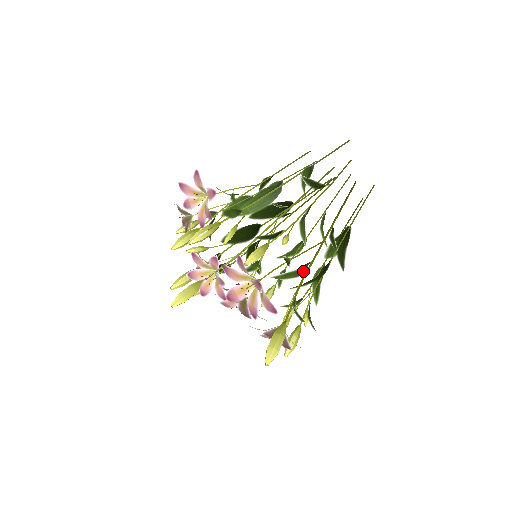
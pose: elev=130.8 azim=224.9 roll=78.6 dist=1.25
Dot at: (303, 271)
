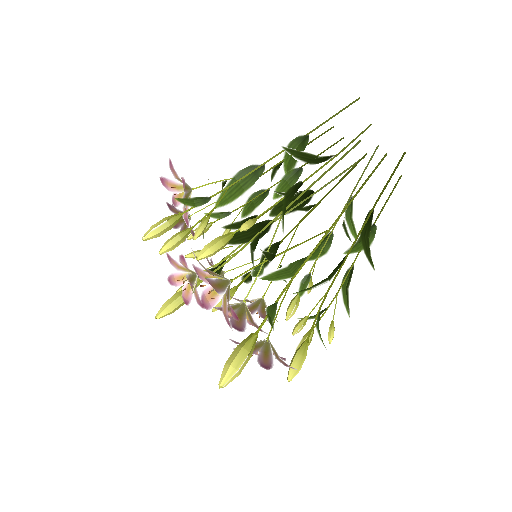
Dot at: occluded
